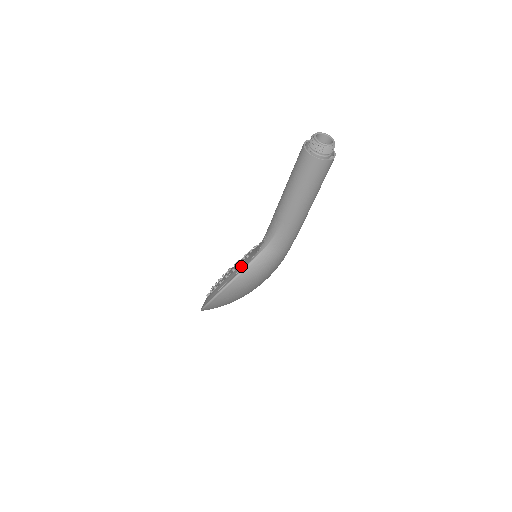
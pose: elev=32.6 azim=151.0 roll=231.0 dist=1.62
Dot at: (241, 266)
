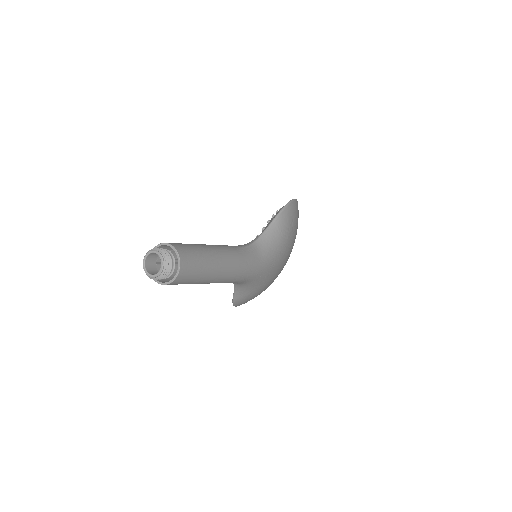
Dot at: occluded
